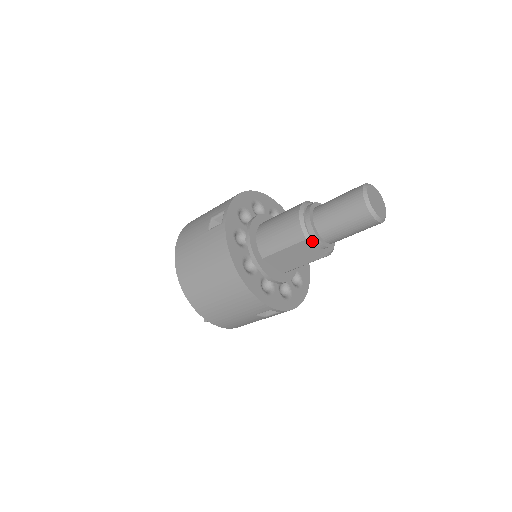
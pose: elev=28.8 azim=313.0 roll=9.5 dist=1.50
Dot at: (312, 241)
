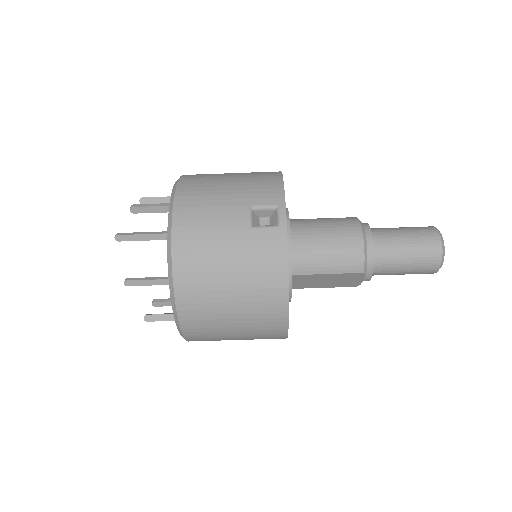
Dot at: (366, 275)
